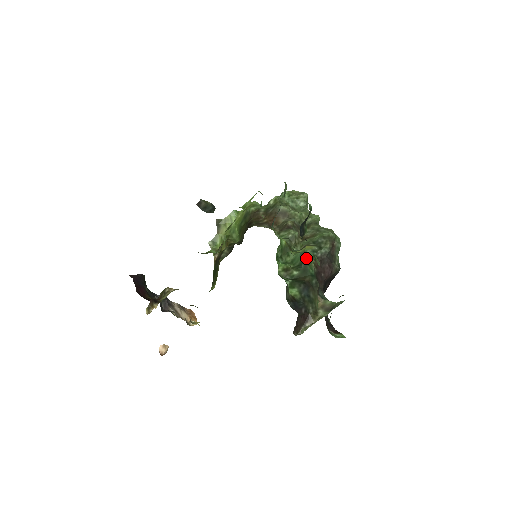
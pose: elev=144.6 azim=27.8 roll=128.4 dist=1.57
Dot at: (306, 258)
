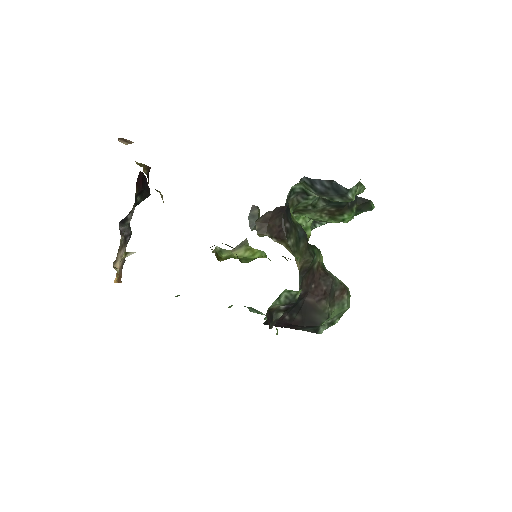
Dot at: (319, 249)
